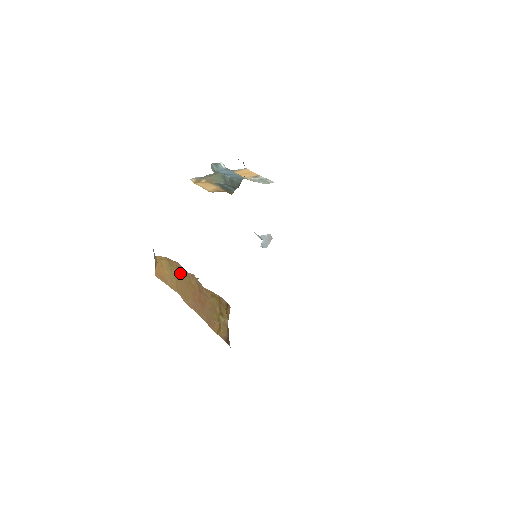
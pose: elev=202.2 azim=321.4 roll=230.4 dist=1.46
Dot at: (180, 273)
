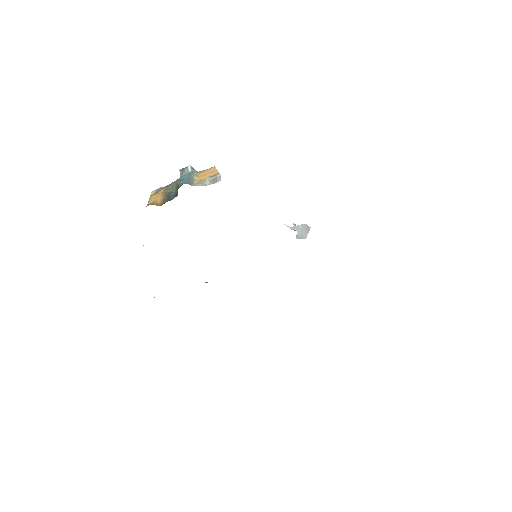
Dot at: occluded
